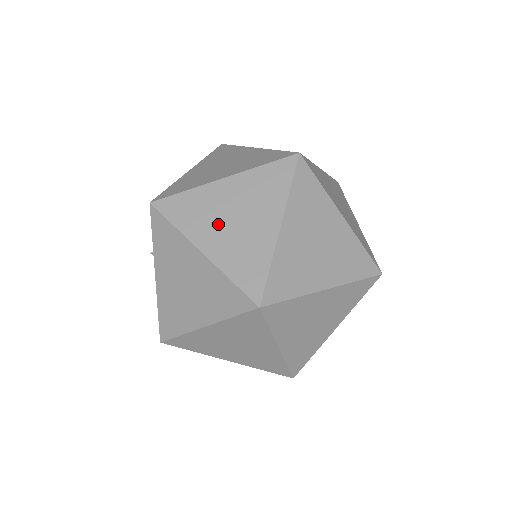
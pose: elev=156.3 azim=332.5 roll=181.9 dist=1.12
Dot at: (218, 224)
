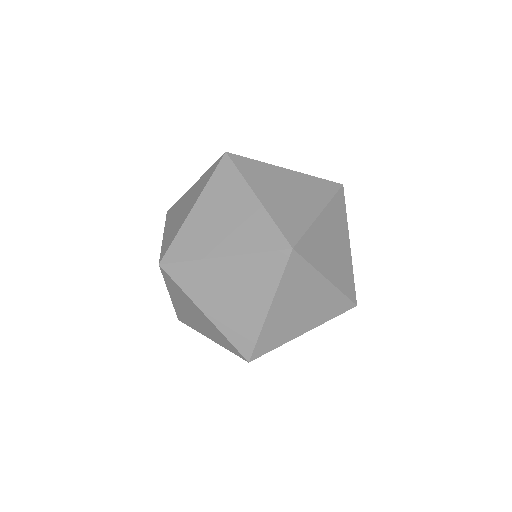
Dot at: (176, 215)
